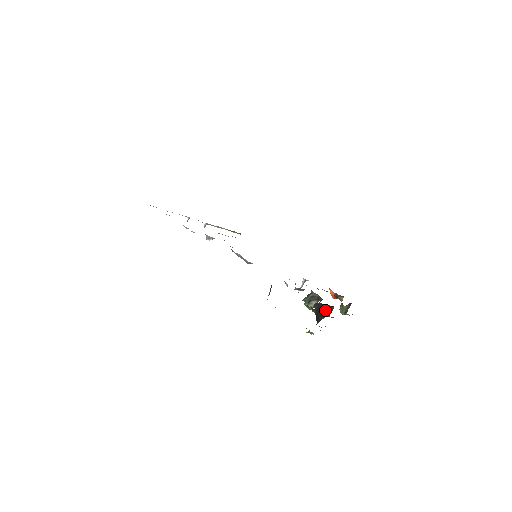
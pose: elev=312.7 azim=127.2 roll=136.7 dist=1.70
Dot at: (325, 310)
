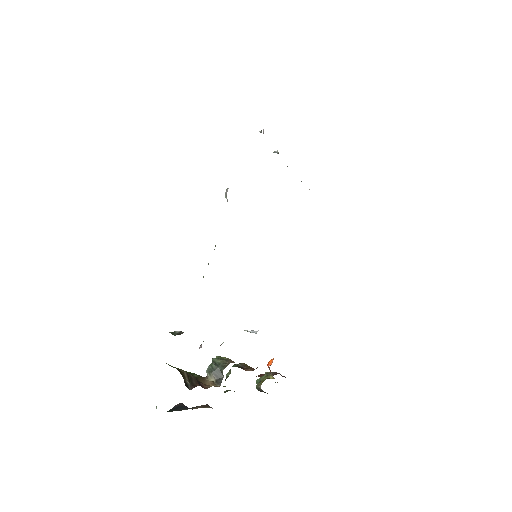
Dot at: (196, 406)
